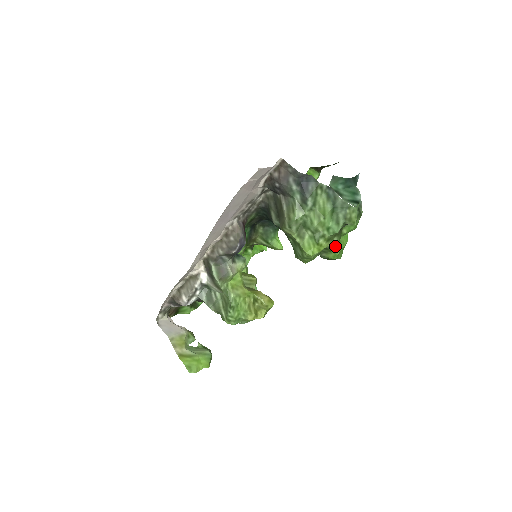
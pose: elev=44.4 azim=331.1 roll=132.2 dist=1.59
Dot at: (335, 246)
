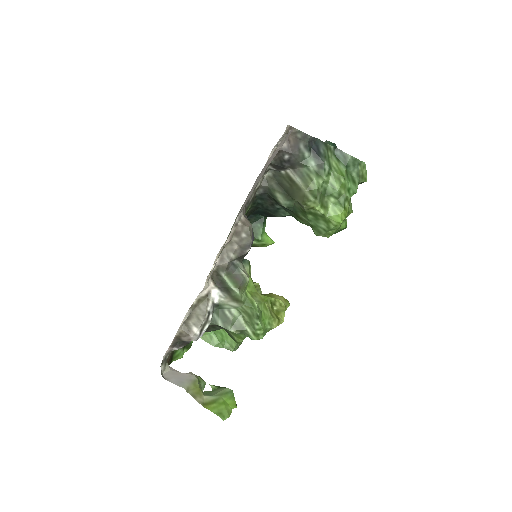
Dot at: (352, 210)
